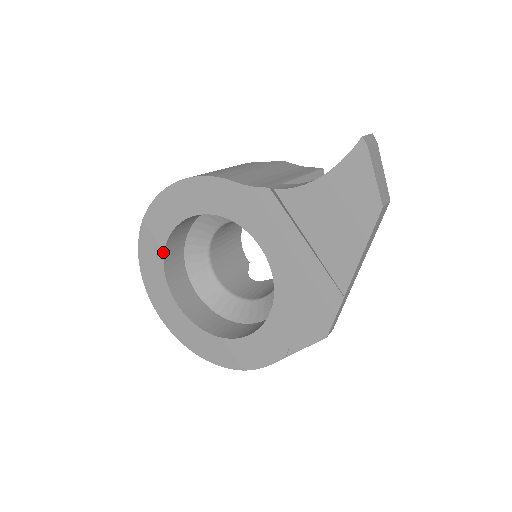
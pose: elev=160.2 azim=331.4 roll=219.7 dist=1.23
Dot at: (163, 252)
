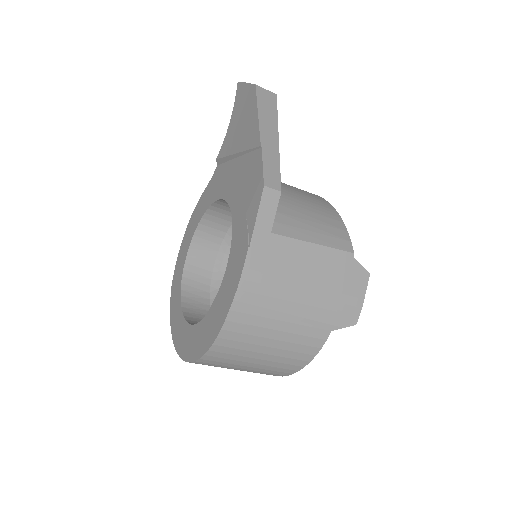
Dot at: (180, 291)
